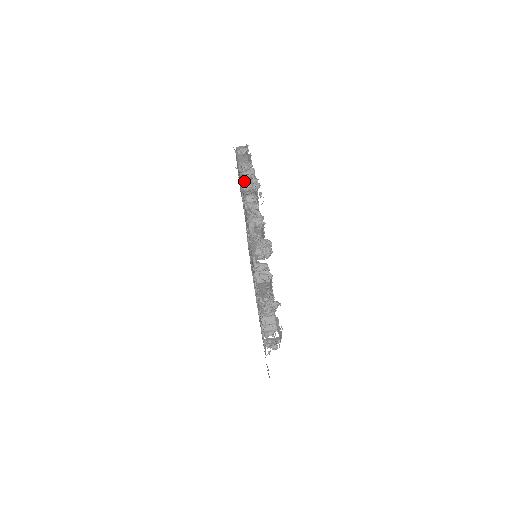
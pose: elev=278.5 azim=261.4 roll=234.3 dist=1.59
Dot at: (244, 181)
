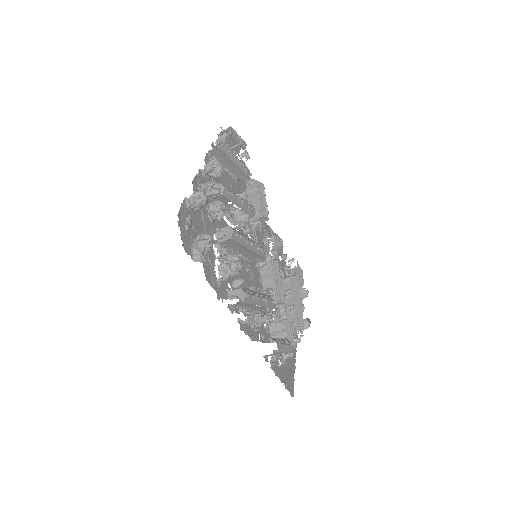
Dot at: (209, 185)
